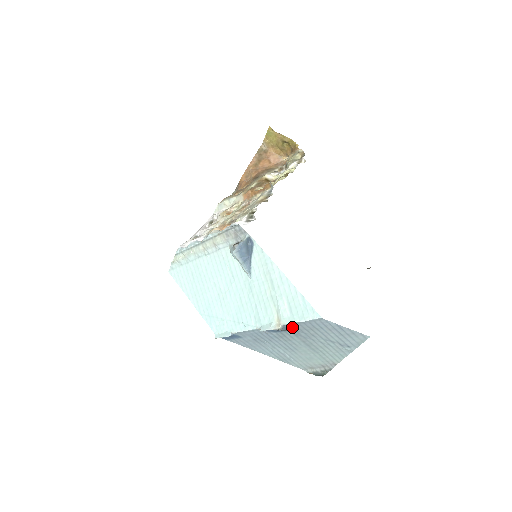
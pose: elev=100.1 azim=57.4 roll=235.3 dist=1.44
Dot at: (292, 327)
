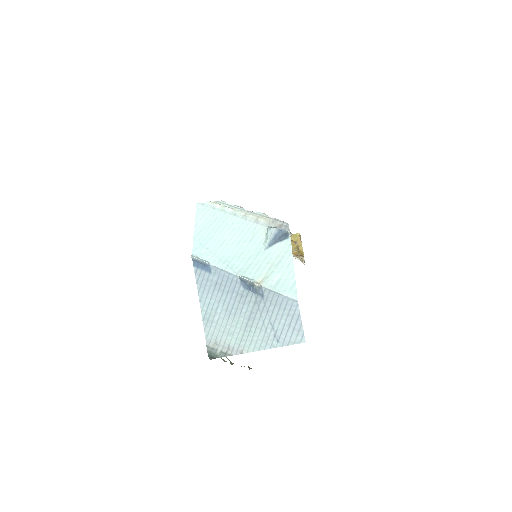
Dot at: (265, 293)
